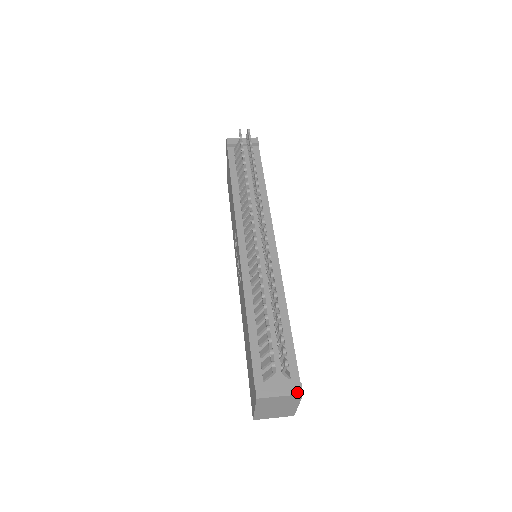
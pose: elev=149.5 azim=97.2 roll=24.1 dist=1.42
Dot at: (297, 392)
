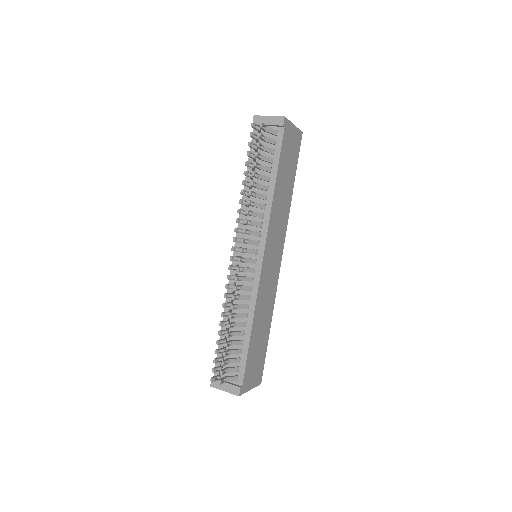
Dot at: (235, 393)
